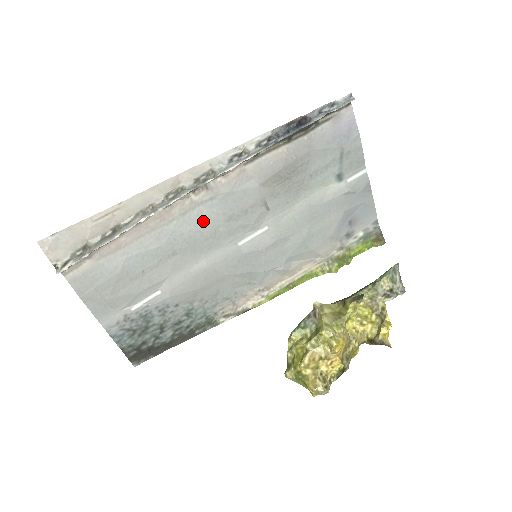
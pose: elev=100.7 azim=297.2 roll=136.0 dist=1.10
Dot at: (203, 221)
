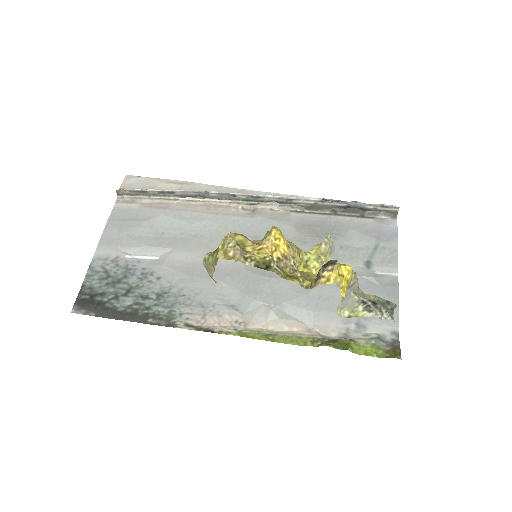
Dot at: (234, 227)
